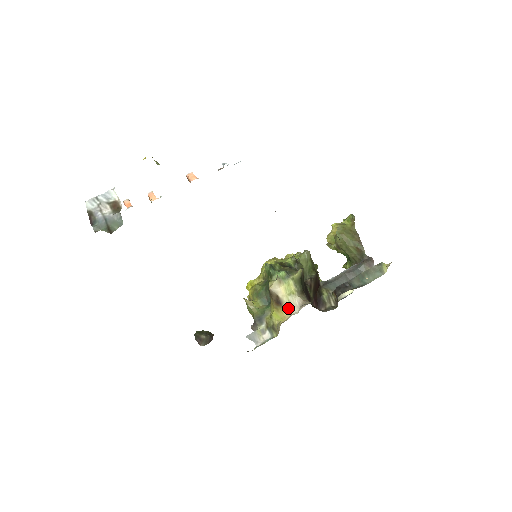
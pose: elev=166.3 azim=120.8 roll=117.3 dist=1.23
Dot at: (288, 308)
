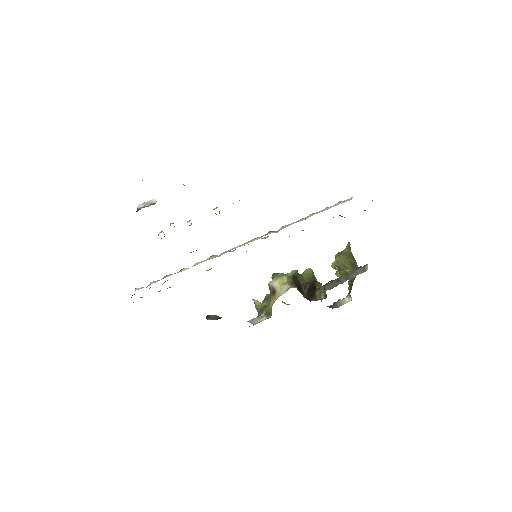
Dot at: (279, 293)
